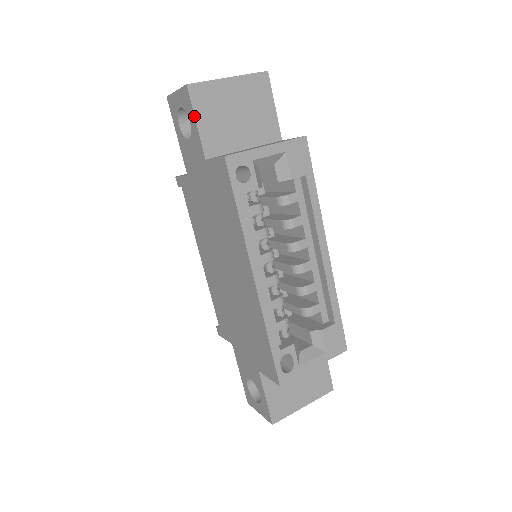
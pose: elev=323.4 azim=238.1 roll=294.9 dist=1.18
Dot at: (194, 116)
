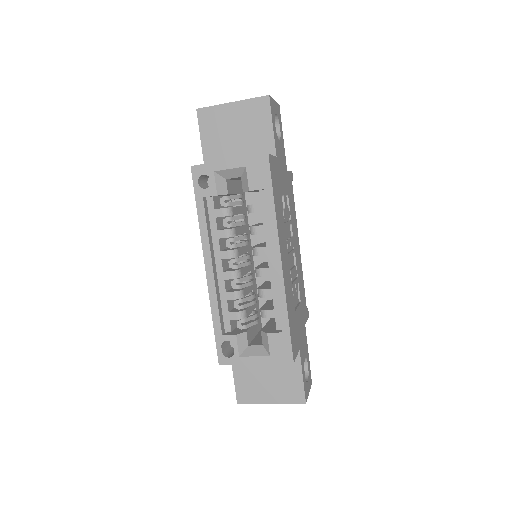
Dot at: (200, 133)
